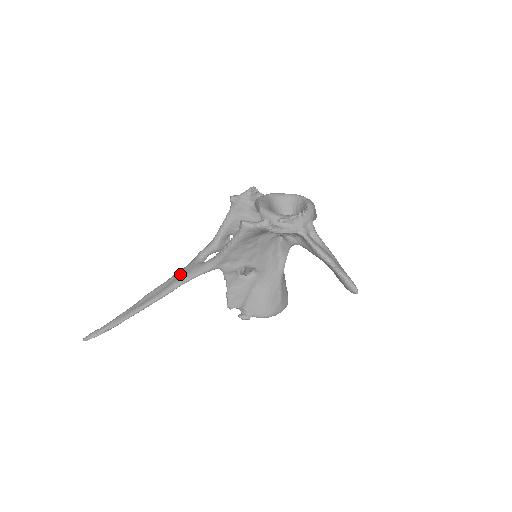
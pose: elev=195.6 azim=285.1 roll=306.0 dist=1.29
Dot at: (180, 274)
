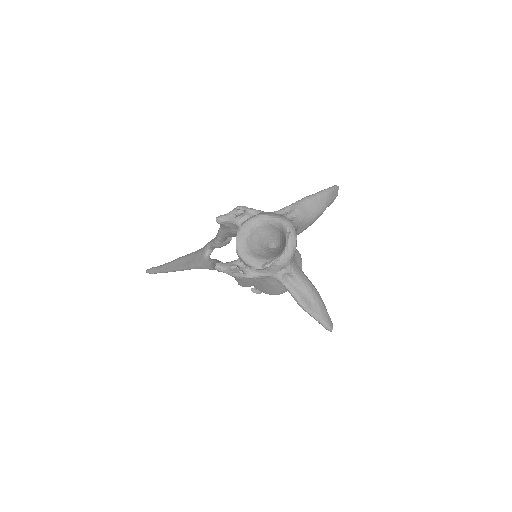
Dot at: (194, 258)
